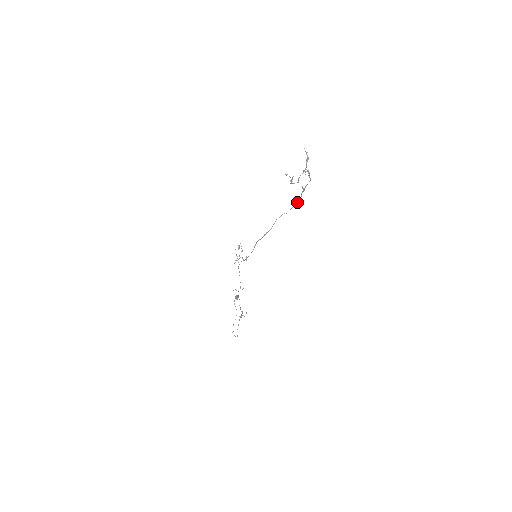
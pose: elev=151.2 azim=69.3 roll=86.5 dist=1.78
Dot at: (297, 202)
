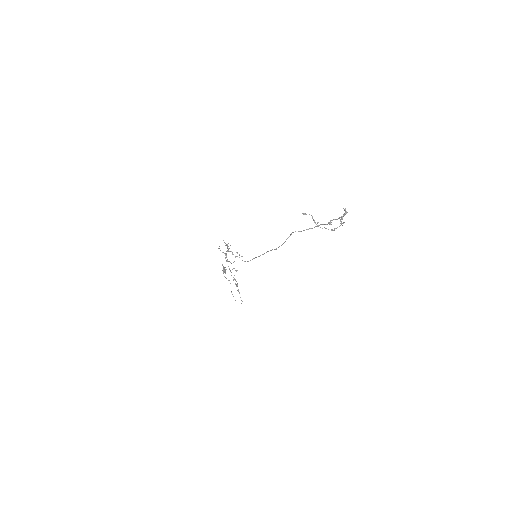
Dot at: (316, 226)
